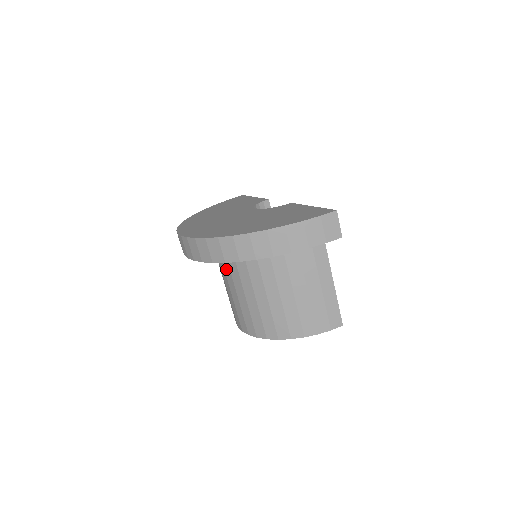
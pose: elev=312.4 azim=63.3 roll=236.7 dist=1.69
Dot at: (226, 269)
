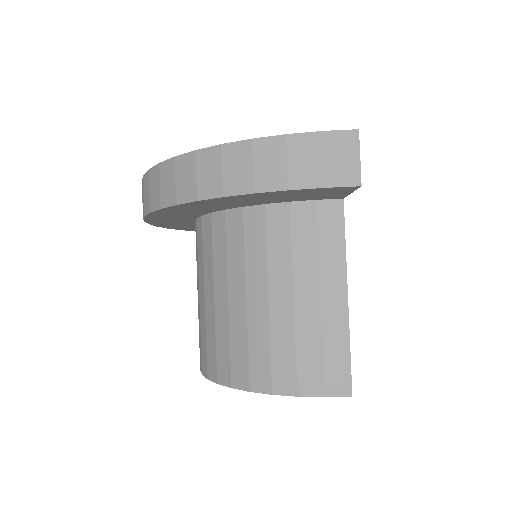
Dot at: (196, 255)
